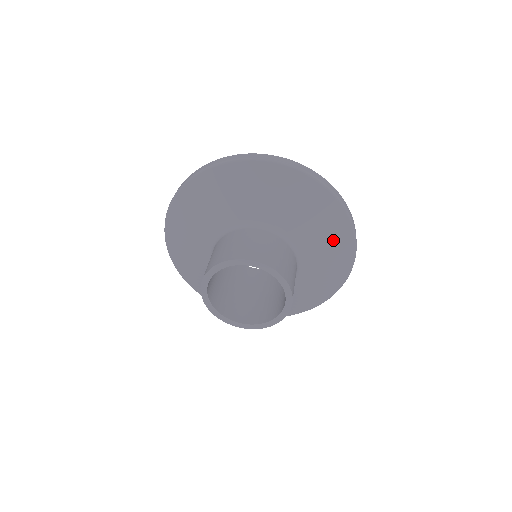
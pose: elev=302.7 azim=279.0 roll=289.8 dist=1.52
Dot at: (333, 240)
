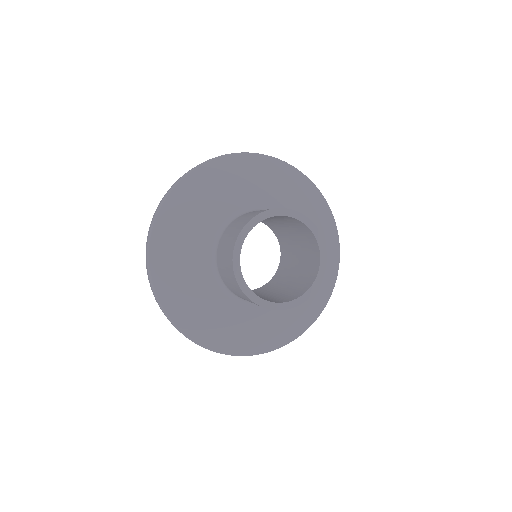
Dot at: (302, 195)
